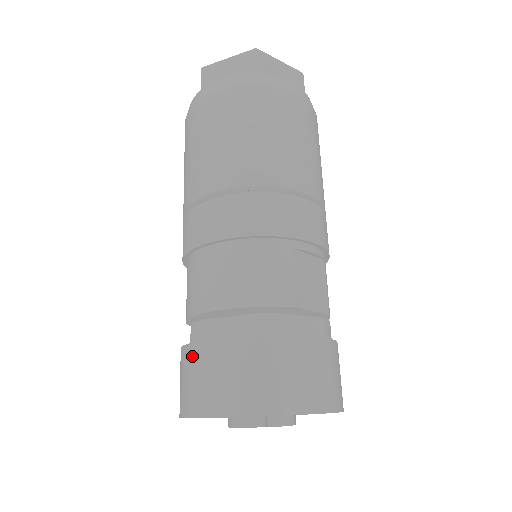
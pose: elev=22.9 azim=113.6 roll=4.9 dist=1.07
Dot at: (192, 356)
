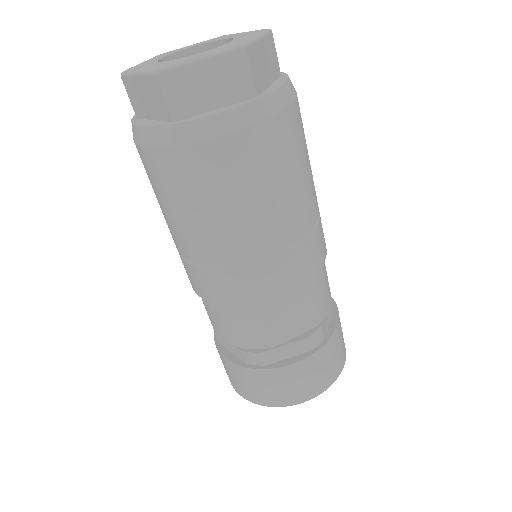
Dot at: occluded
